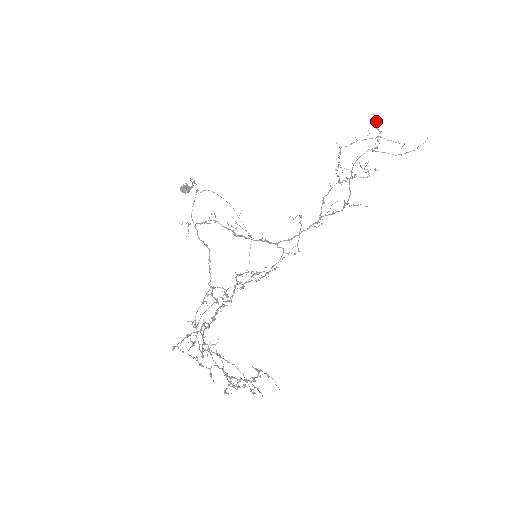
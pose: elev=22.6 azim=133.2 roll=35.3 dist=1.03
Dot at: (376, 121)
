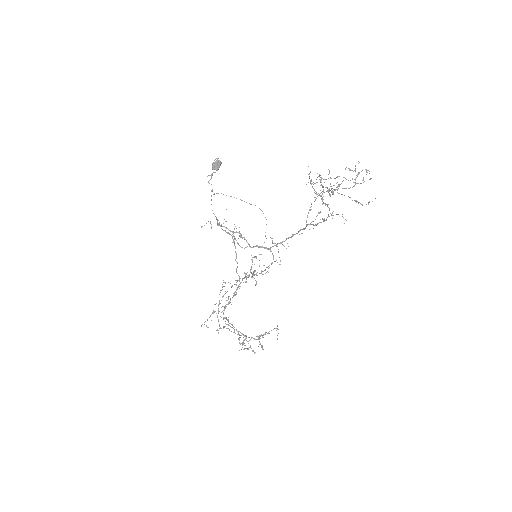
Dot at: (320, 180)
